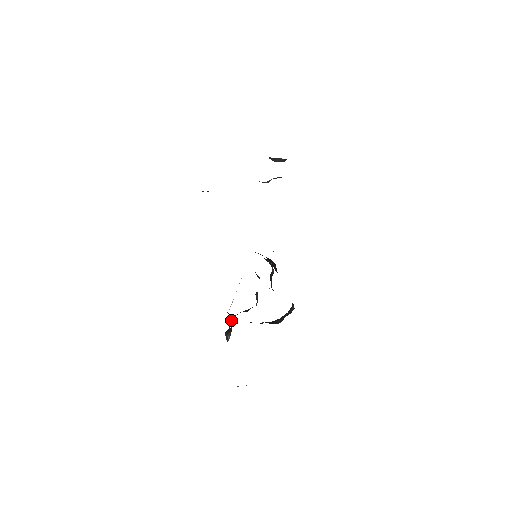
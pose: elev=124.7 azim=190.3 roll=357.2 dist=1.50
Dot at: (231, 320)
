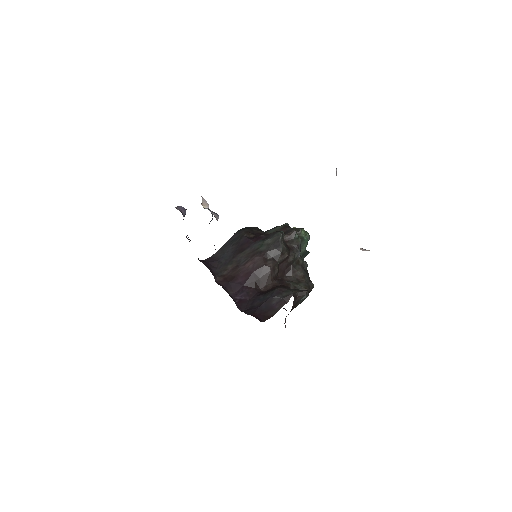
Dot at: occluded
